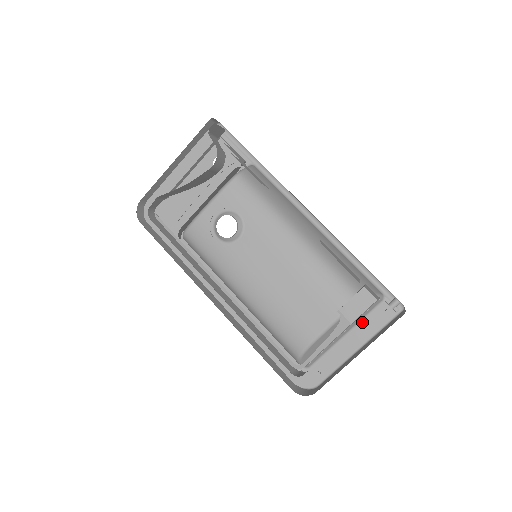
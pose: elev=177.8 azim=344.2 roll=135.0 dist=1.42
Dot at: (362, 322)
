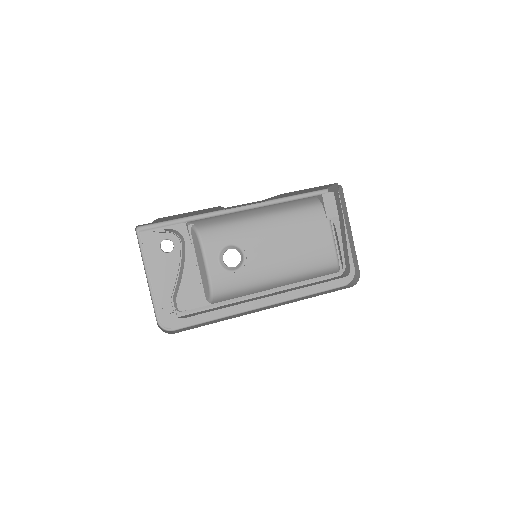
Dot at: occluded
